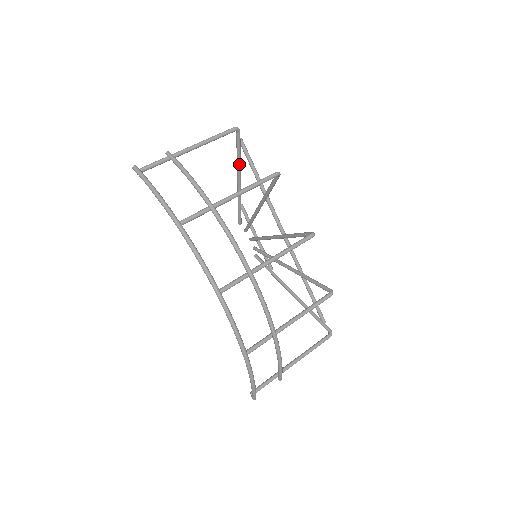
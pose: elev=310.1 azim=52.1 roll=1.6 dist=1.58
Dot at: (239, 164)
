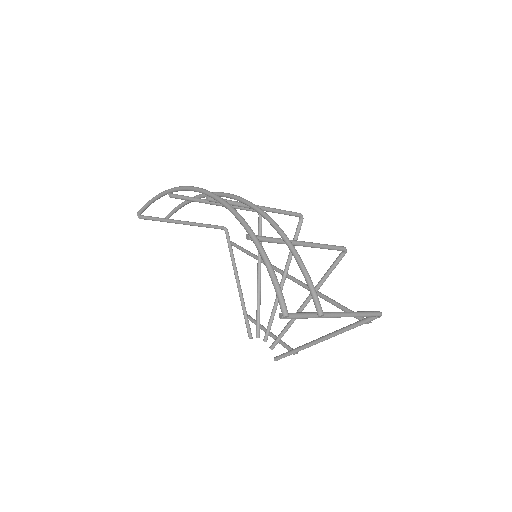
Dot at: (233, 261)
